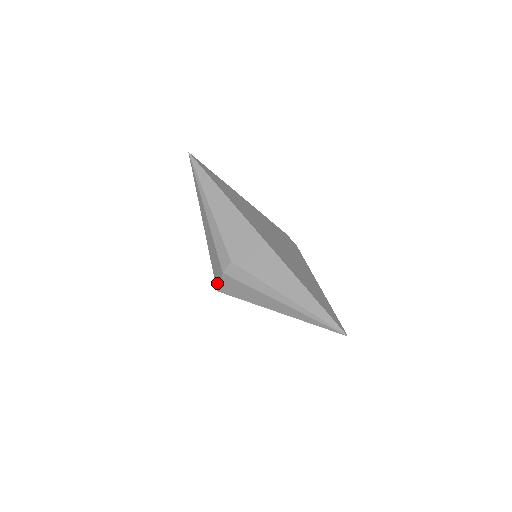
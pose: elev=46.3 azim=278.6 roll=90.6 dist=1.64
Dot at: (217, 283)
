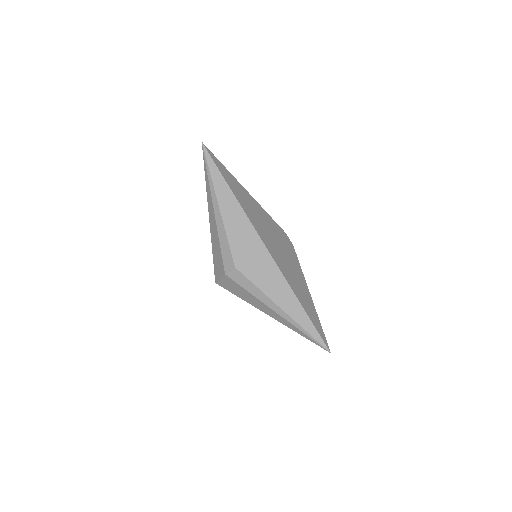
Dot at: (217, 277)
